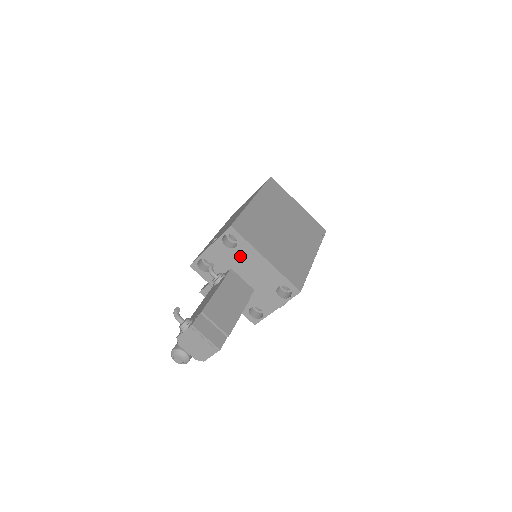
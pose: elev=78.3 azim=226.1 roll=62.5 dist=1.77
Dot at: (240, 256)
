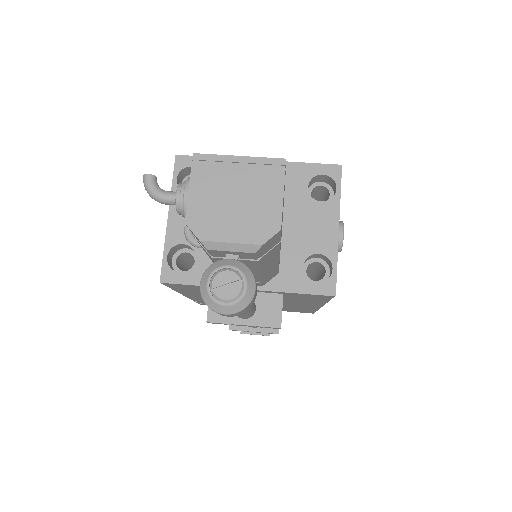
Dot at: occluded
